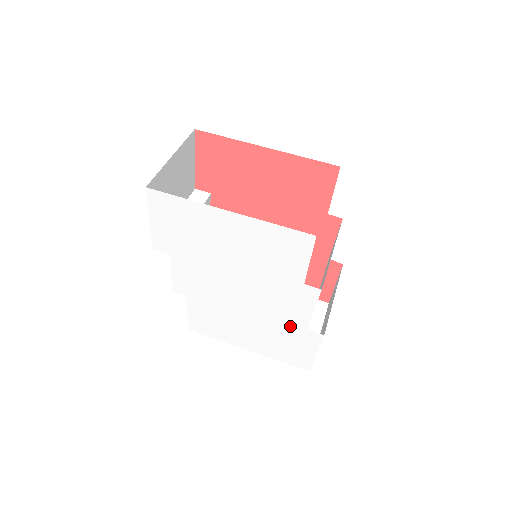
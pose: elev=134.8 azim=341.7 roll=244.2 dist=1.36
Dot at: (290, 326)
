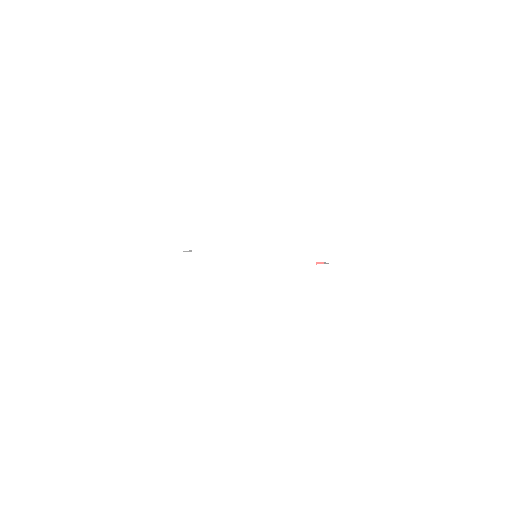
Dot at: (303, 272)
